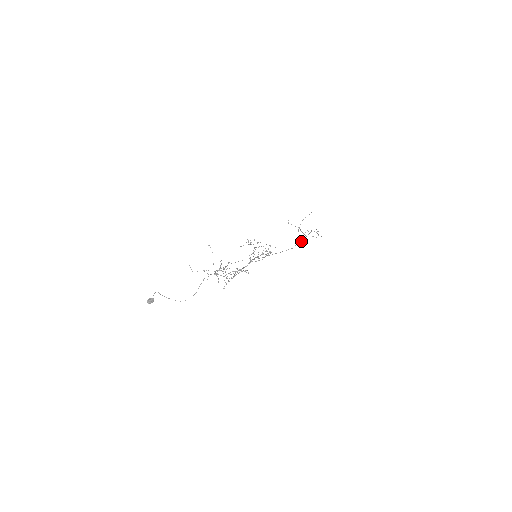
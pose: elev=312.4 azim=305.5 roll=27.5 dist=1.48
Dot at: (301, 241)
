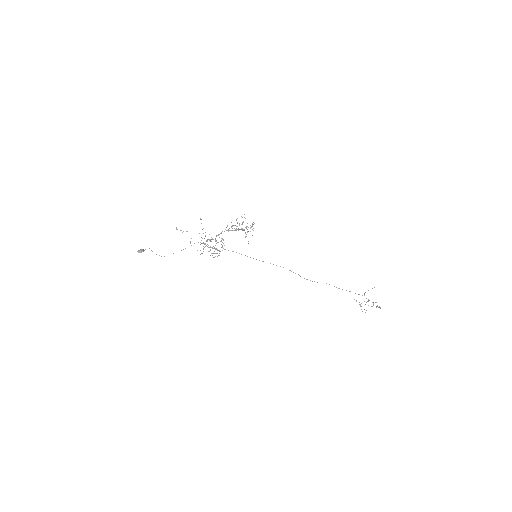
Dot at: (336, 287)
